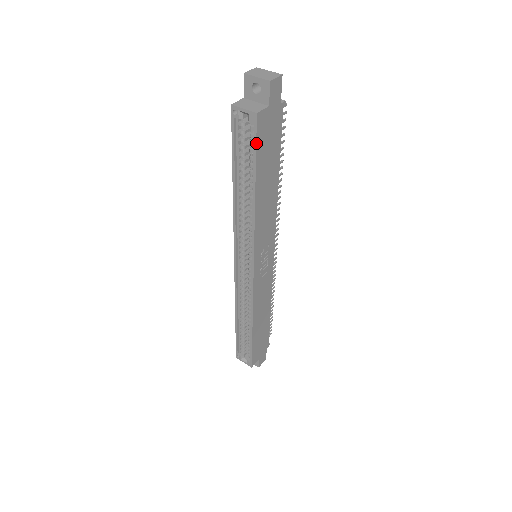
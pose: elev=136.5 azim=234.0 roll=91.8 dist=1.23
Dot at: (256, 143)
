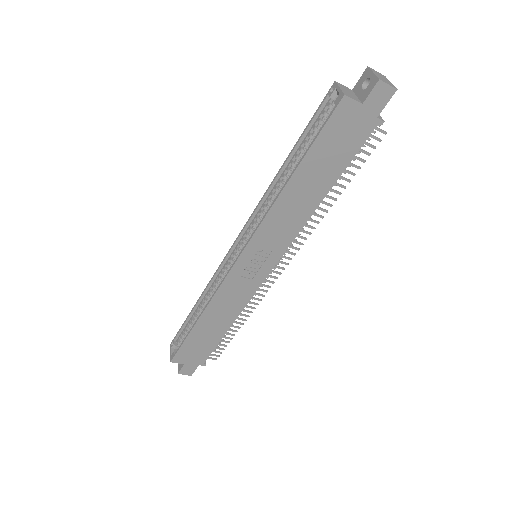
Dot at: (325, 125)
